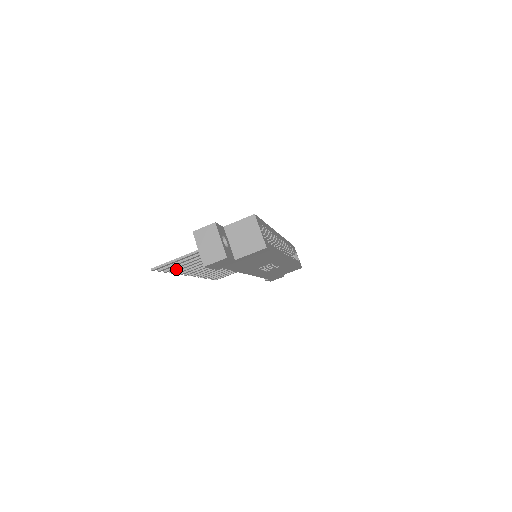
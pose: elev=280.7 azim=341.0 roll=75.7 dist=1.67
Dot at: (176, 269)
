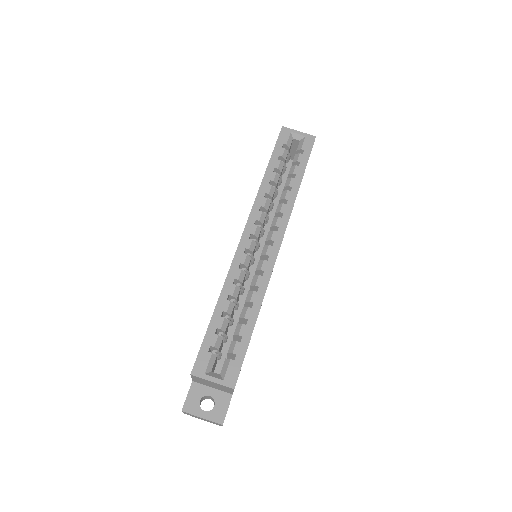
Dot at: occluded
